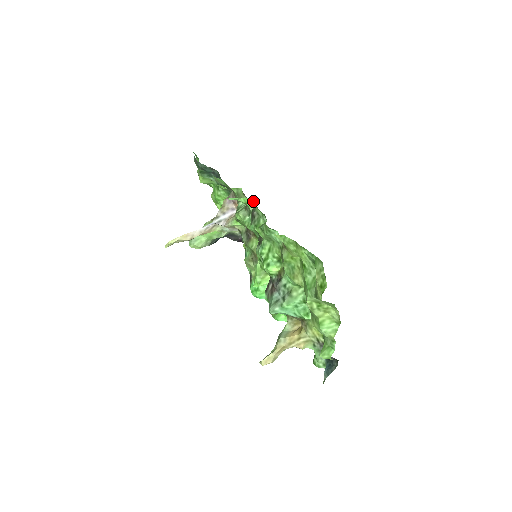
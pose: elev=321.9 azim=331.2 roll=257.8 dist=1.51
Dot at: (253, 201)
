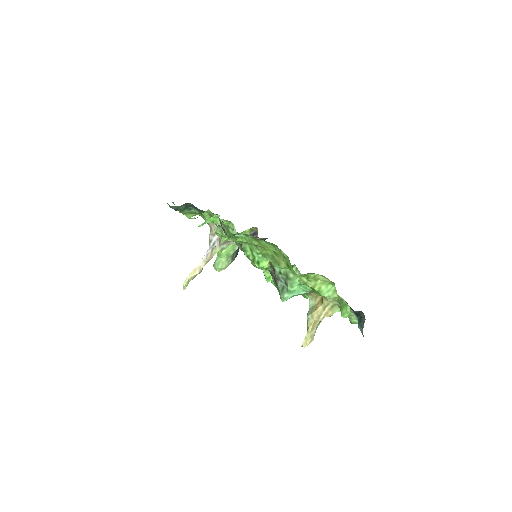
Dot at: (216, 217)
